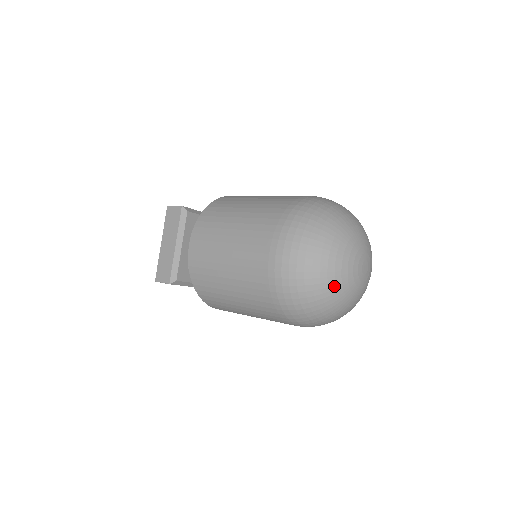
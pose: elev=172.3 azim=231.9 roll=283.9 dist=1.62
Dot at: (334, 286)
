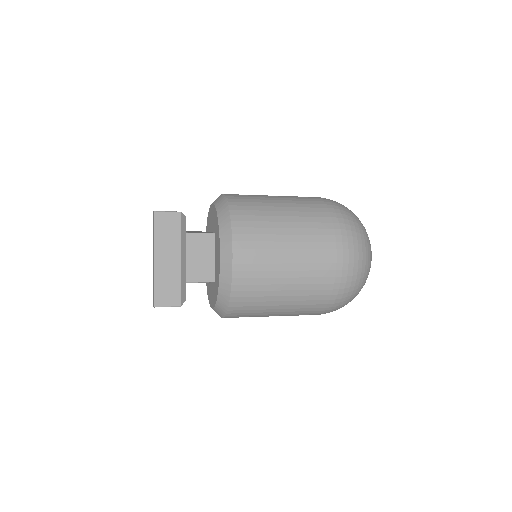
Dot at: occluded
